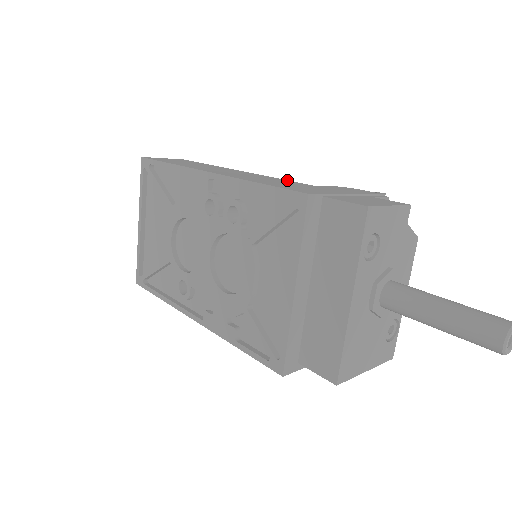
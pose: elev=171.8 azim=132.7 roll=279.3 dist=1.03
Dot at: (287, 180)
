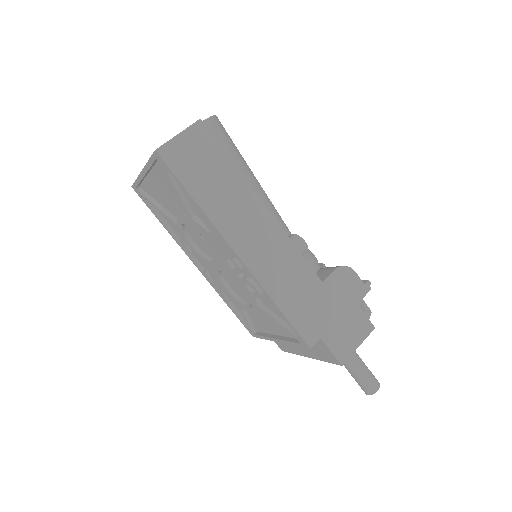
Dot at: (304, 260)
